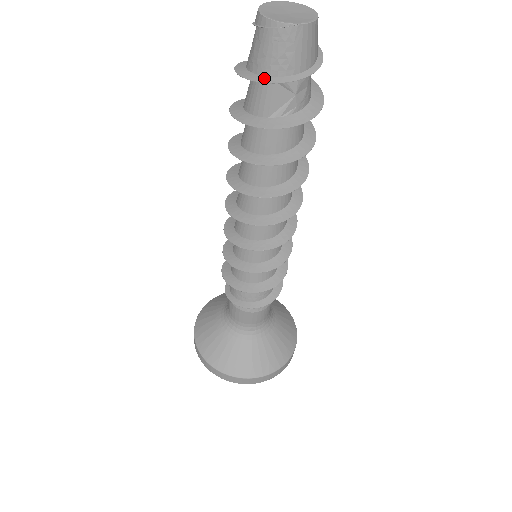
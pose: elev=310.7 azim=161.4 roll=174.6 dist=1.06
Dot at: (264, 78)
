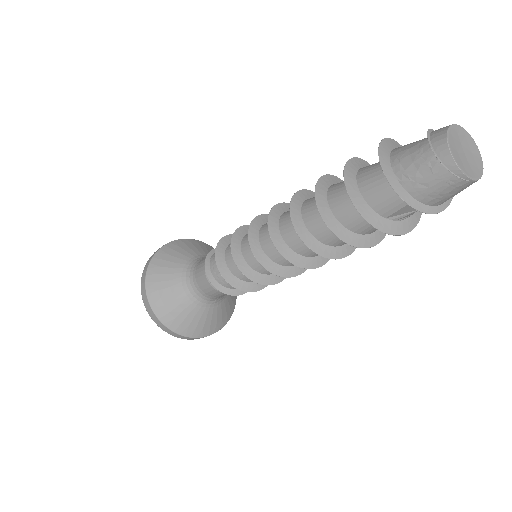
Dot at: (414, 202)
